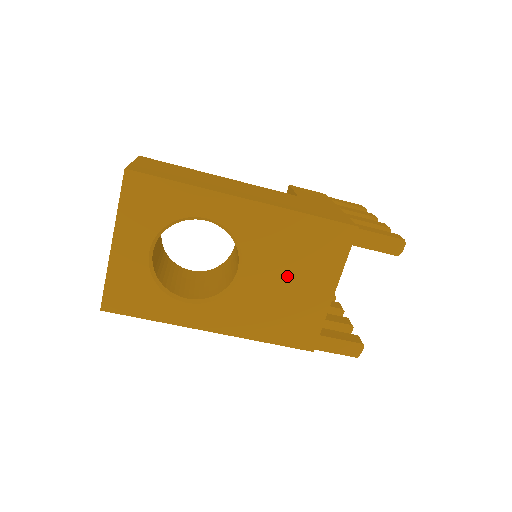
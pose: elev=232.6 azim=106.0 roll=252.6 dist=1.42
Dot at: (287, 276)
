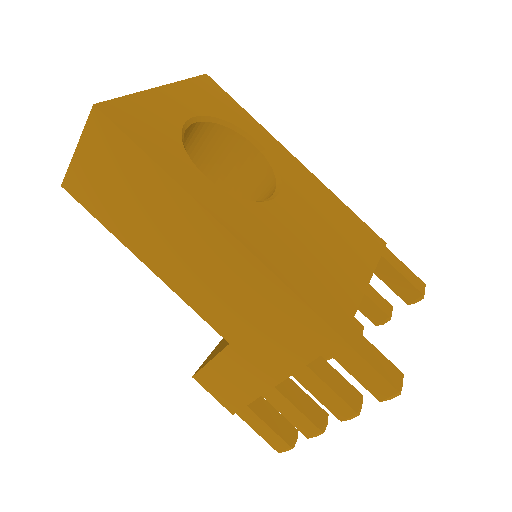
Dot at: (321, 234)
